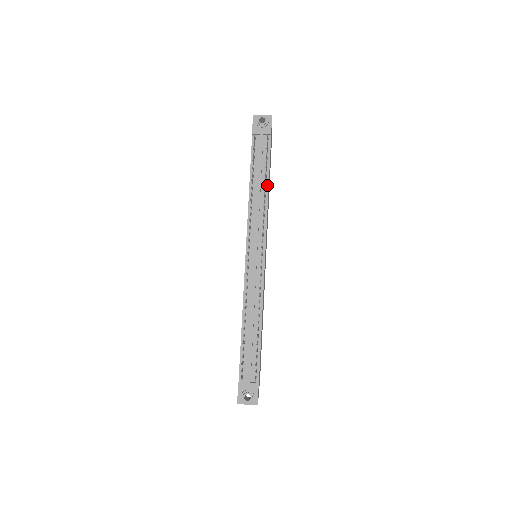
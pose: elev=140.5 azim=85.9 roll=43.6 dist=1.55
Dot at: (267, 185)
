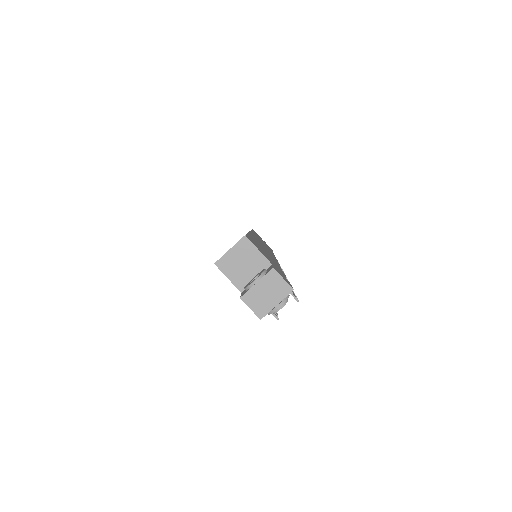
Dot at: occluded
